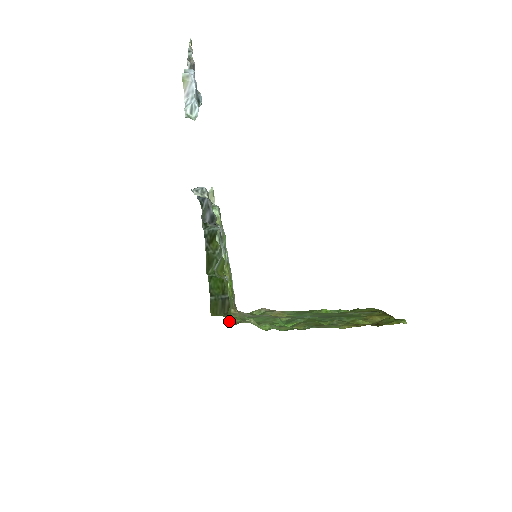
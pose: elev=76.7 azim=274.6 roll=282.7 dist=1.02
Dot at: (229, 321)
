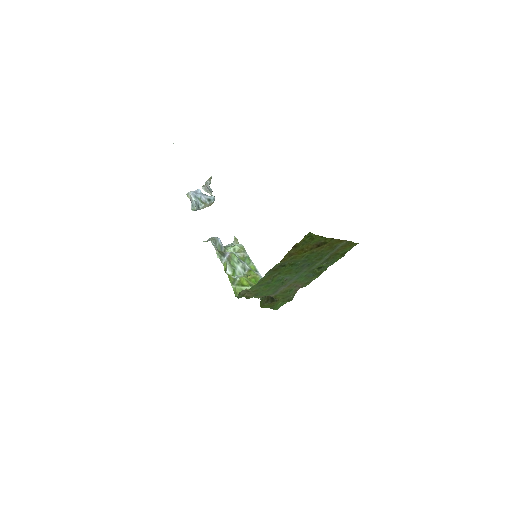
Dot at: (235, 296)
